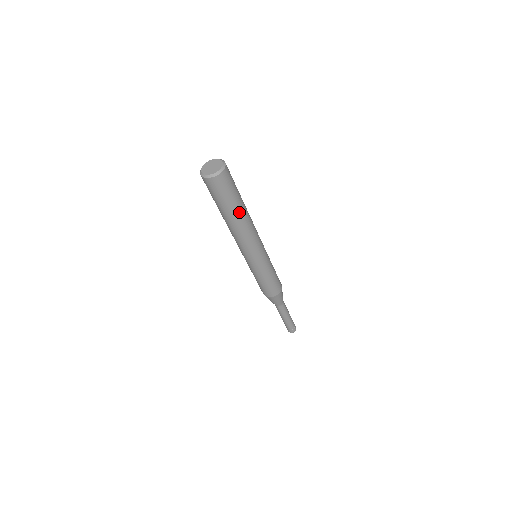
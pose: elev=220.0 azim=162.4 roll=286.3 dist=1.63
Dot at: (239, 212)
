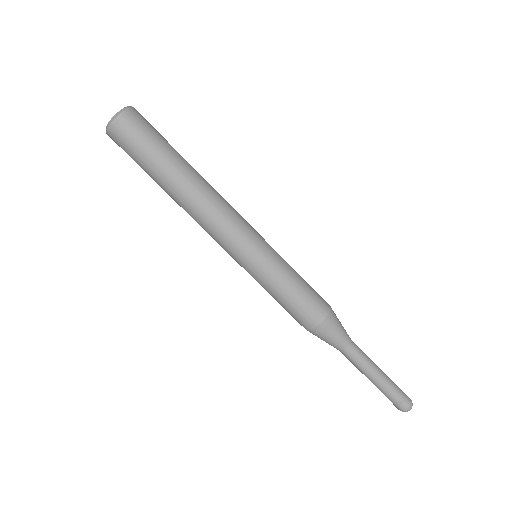
Dot at: (188, 163)
